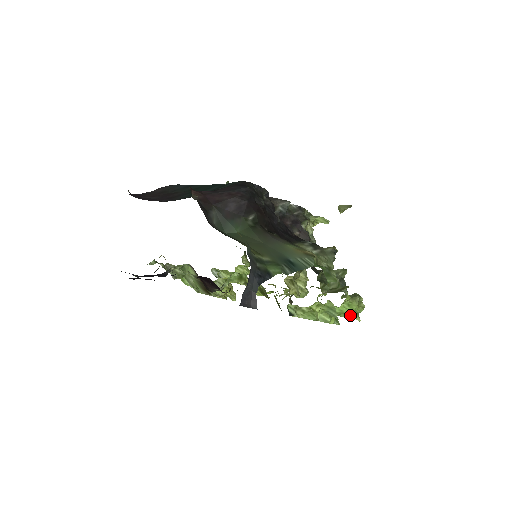
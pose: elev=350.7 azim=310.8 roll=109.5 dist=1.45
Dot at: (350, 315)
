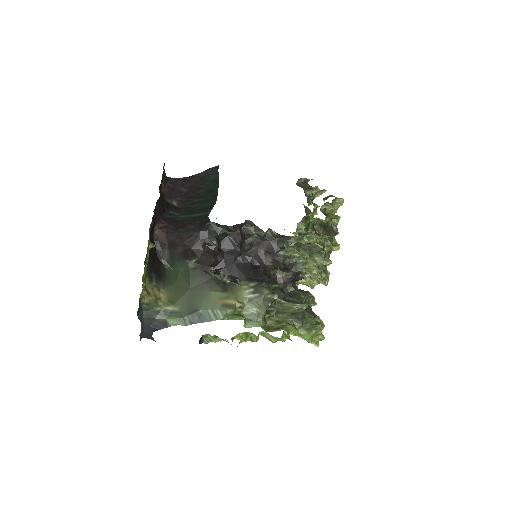
Dot at: (306, 340)
